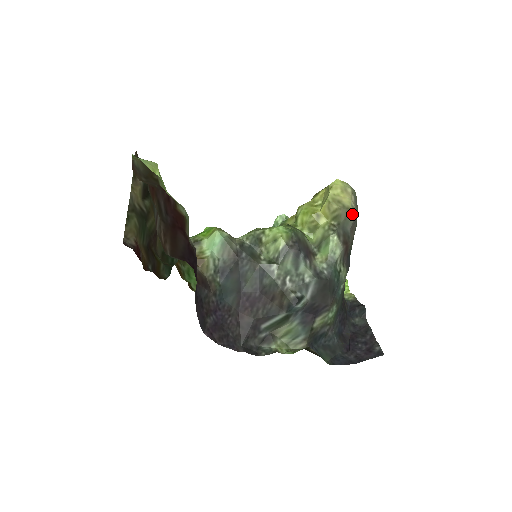
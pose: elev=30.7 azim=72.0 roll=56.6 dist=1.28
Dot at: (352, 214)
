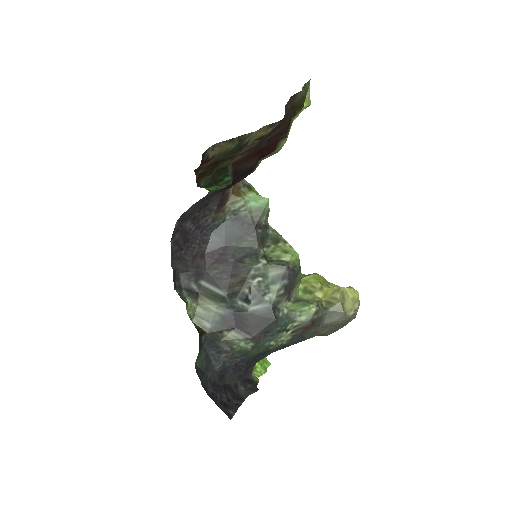
Dot at: (340, 316)
